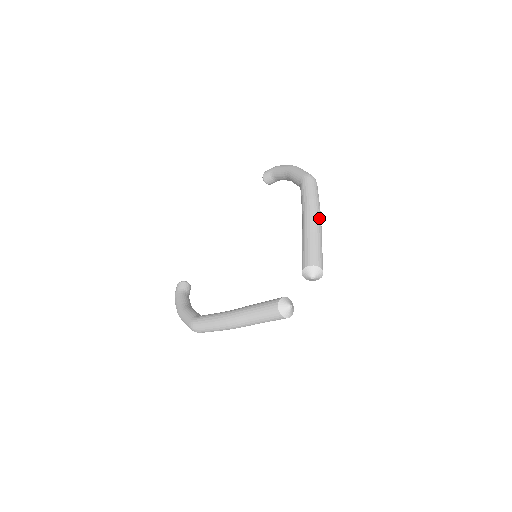
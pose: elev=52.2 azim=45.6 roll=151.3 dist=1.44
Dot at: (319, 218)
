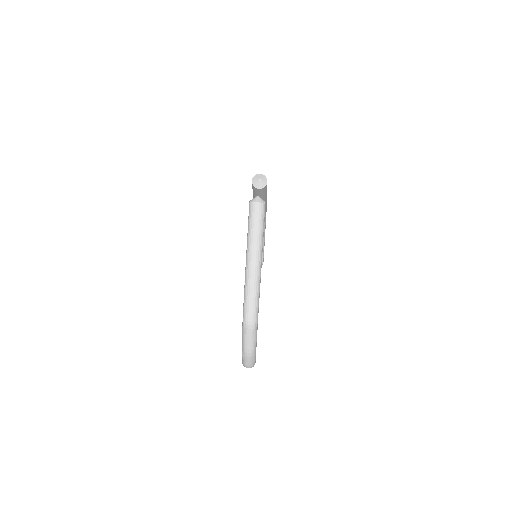
Dot at: occluded
